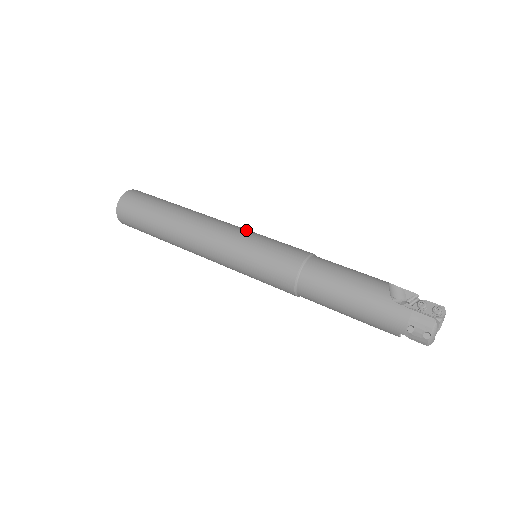
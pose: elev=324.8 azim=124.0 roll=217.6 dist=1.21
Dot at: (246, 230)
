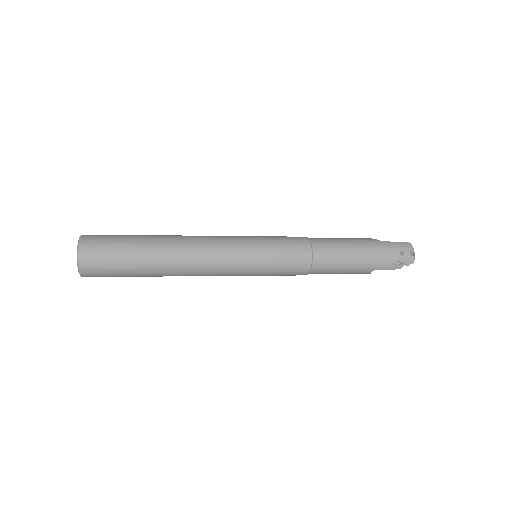
Dot at: occluded
